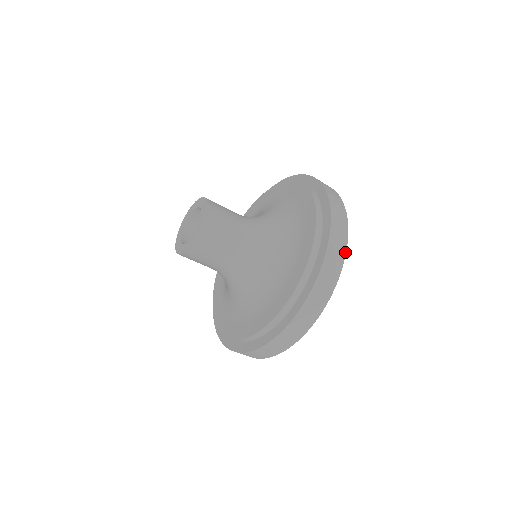
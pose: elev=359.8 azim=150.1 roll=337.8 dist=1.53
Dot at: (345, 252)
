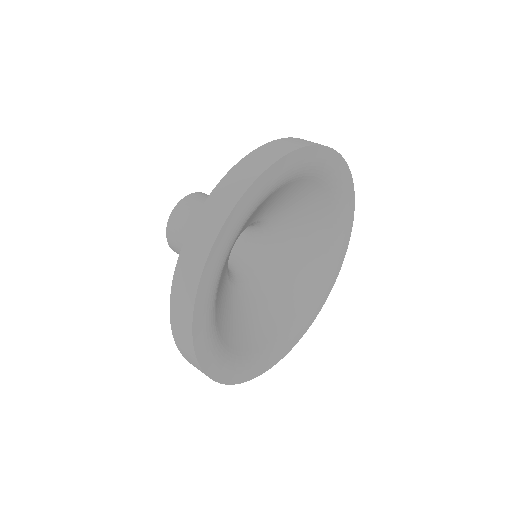
Dot at: (279, 158)
